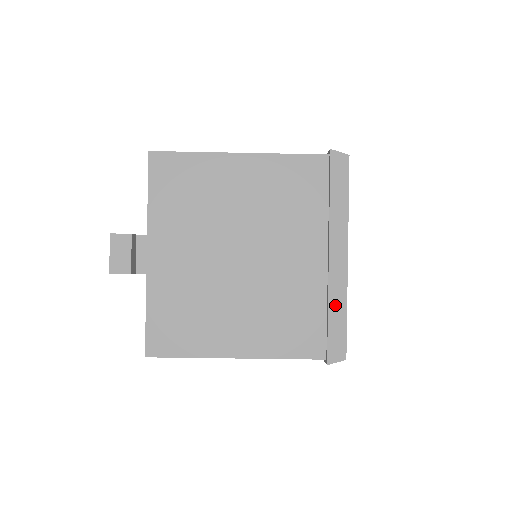
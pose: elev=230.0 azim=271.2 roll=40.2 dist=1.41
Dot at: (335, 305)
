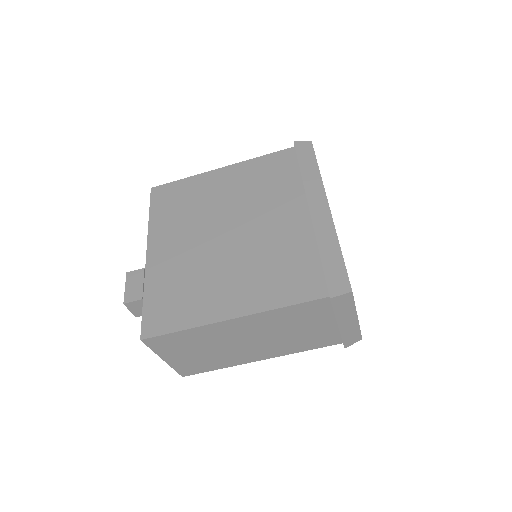
Dot at: (325, 244)
